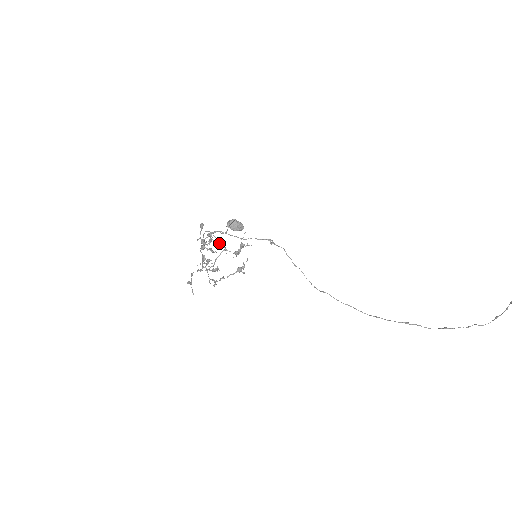
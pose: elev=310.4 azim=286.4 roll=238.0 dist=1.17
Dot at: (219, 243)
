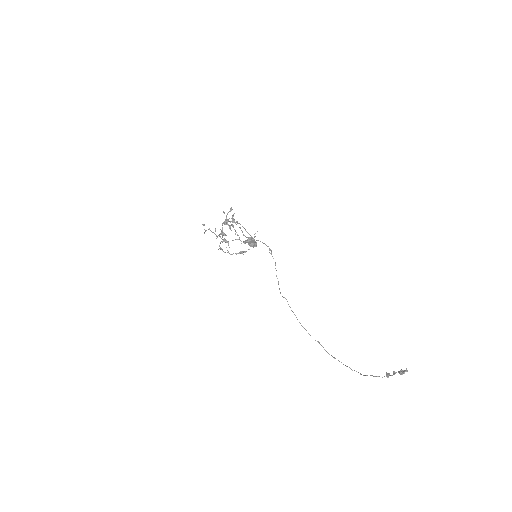
Dot at: occluded
